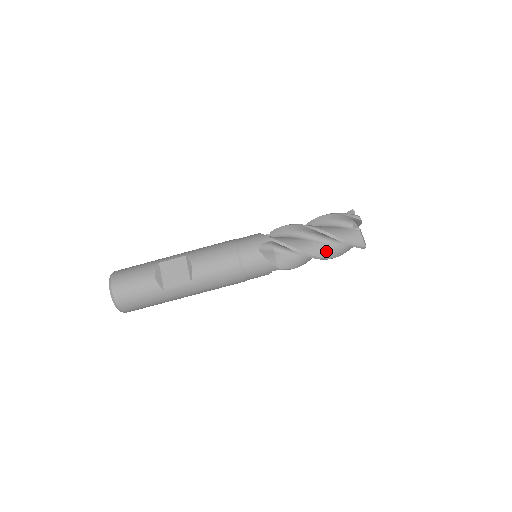
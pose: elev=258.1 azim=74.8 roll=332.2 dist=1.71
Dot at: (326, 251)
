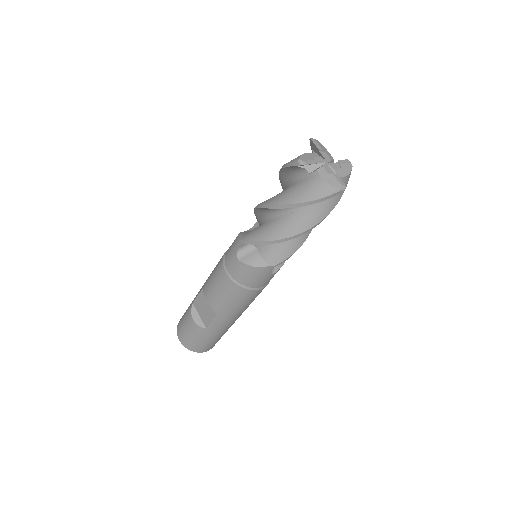
Dot at: (302, 221)
